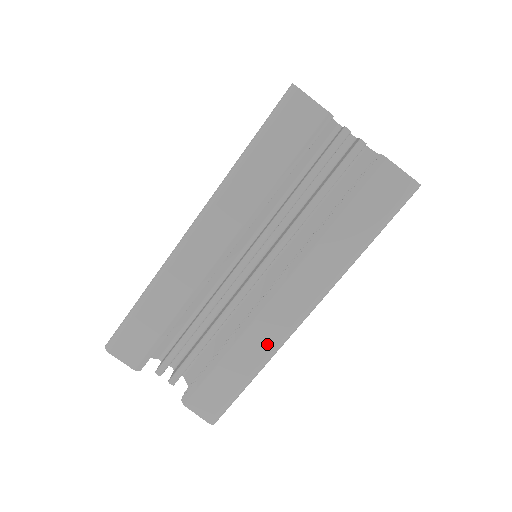
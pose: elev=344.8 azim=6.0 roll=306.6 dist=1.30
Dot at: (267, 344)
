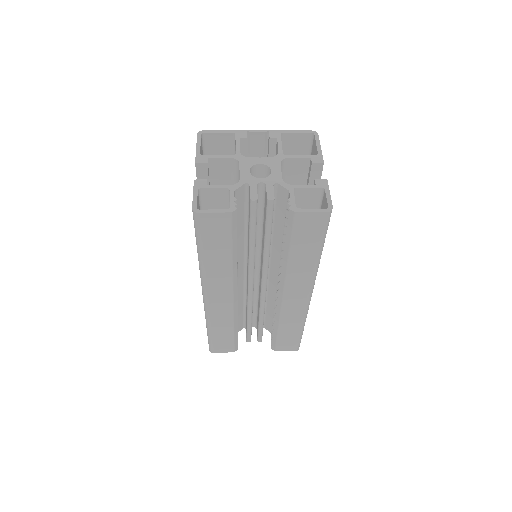
Dot at: (298, 315)
